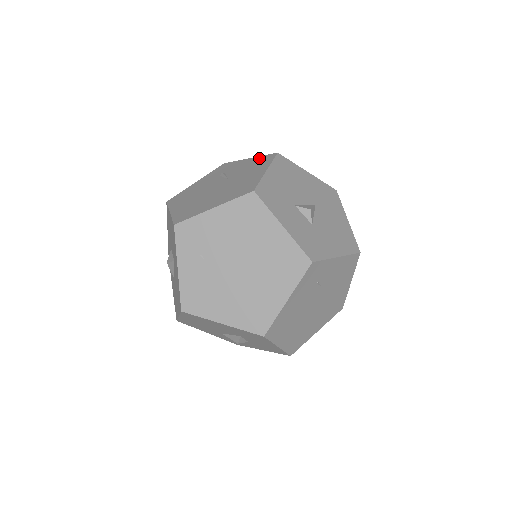
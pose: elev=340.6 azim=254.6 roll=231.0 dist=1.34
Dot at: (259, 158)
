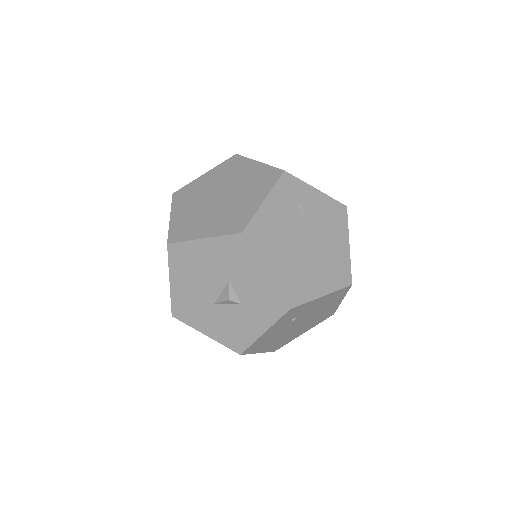
Dot at: occluded
